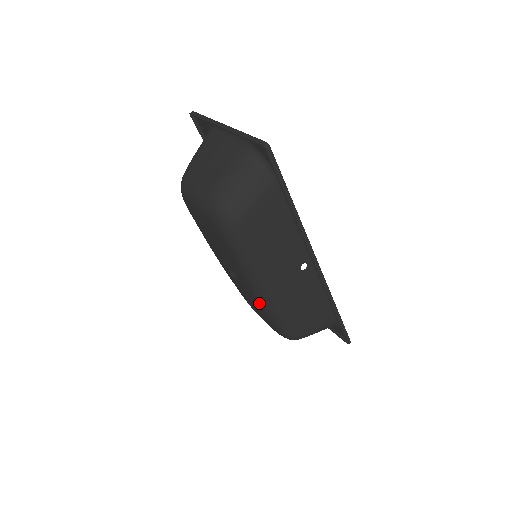
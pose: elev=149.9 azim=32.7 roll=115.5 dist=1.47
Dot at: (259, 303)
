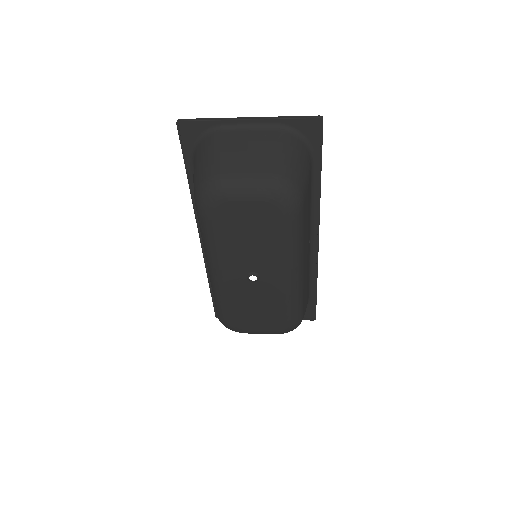
Dot at: (286, 293)
